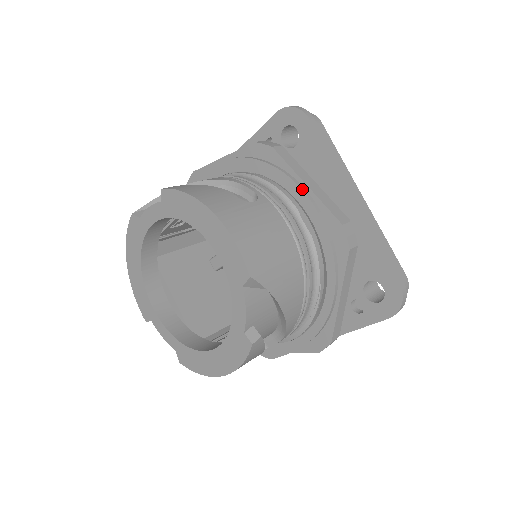
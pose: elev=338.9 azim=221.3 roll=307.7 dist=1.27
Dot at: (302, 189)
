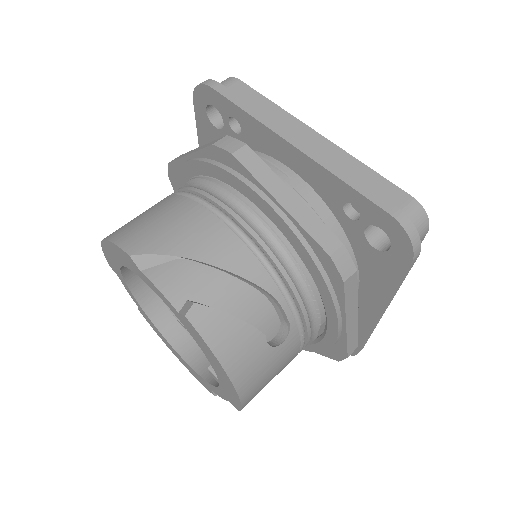
Dot at: (339, 325)
